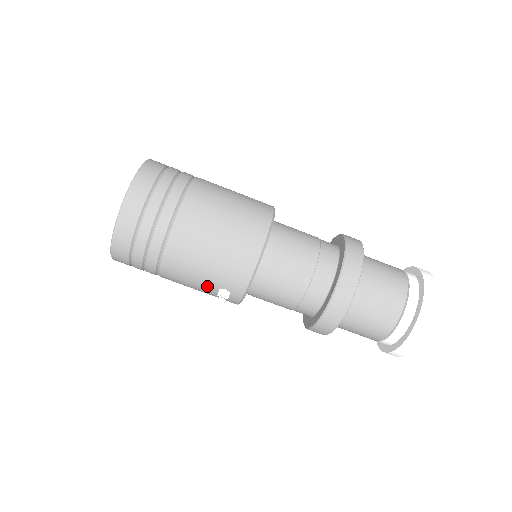
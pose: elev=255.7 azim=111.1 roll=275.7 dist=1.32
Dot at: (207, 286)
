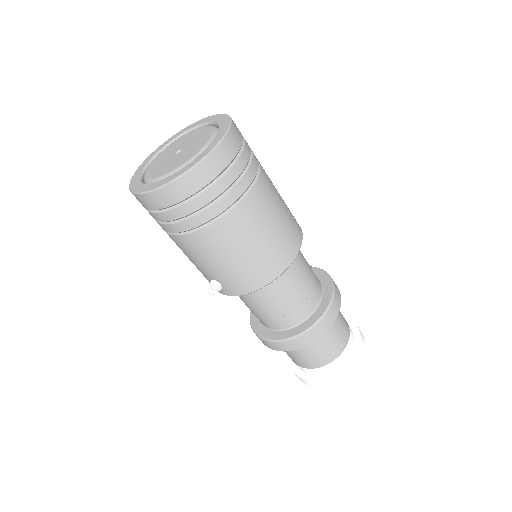
Dot at: (206, 271)
